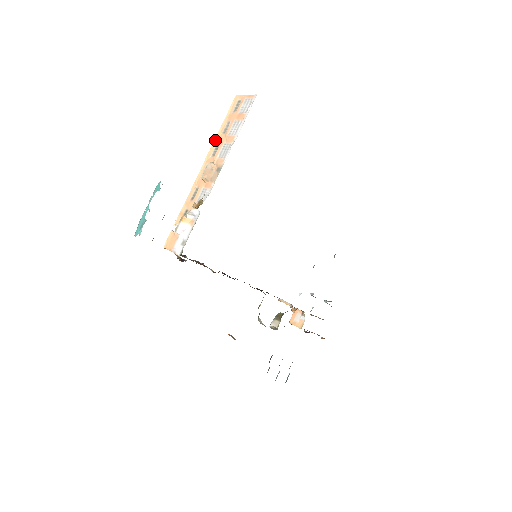
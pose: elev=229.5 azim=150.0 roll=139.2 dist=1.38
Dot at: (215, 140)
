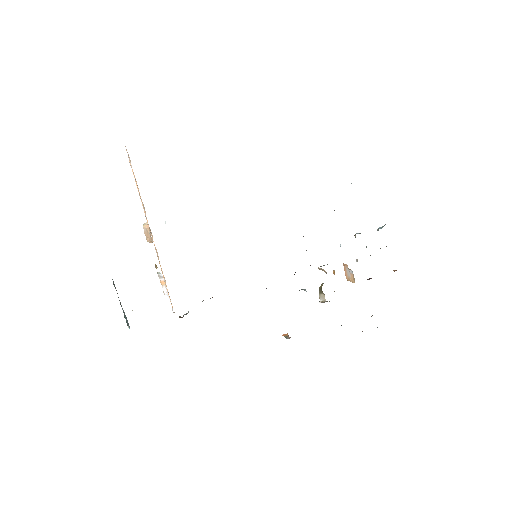
Dot at: occluded
